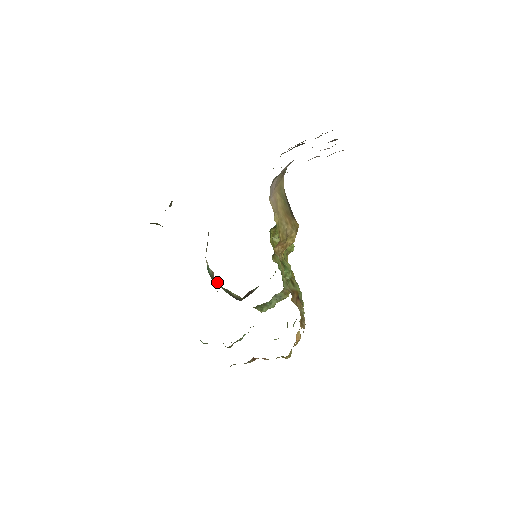
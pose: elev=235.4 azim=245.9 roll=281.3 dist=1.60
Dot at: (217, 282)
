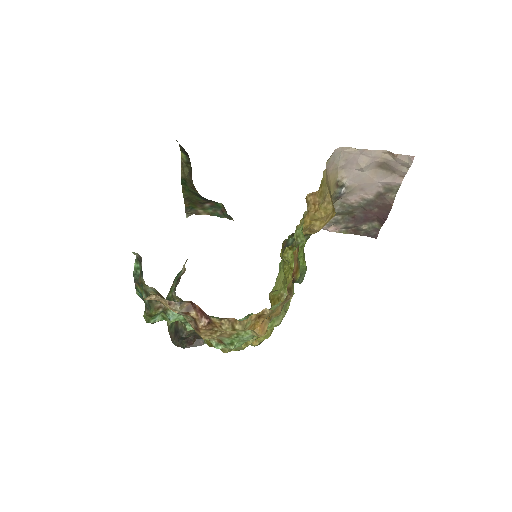
Dot at: (172, 300)
